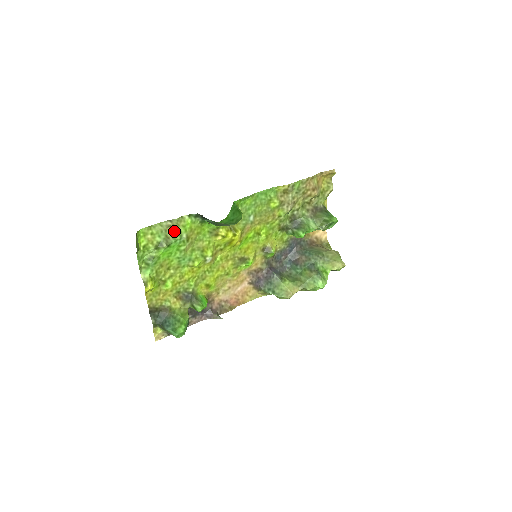
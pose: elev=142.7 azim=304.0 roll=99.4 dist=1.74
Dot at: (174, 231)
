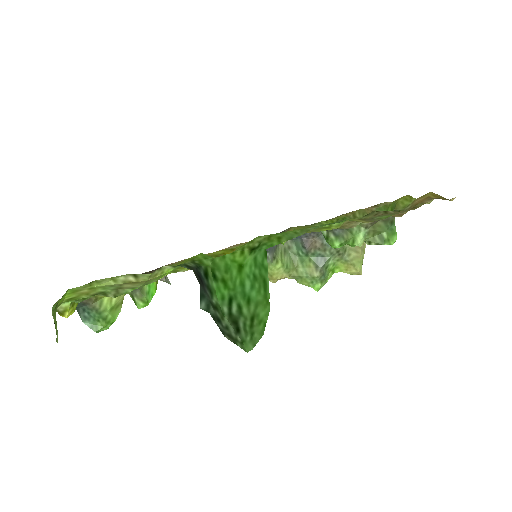
Dot at: (136, 284)
